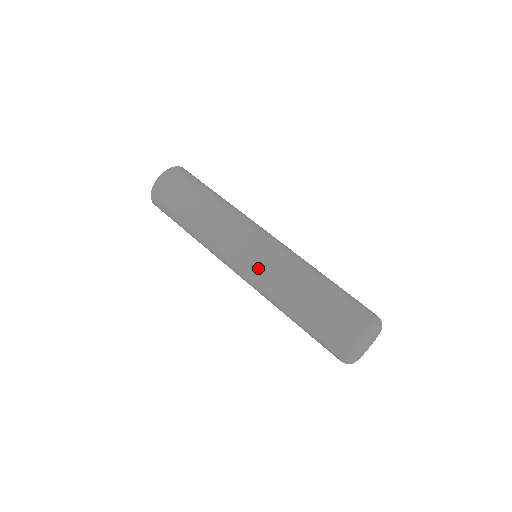
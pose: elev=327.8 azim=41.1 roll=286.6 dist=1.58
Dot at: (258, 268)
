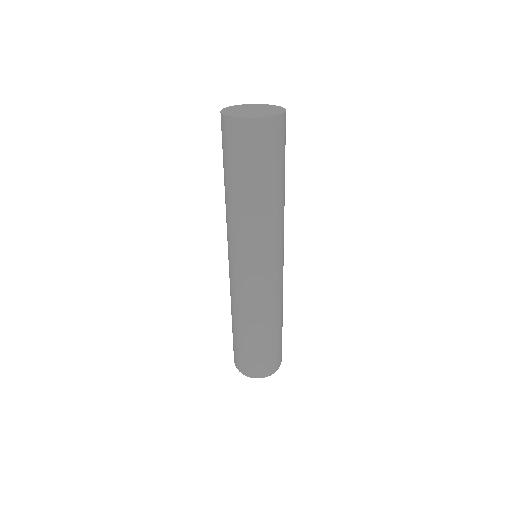
Dot at: (233, 282)
